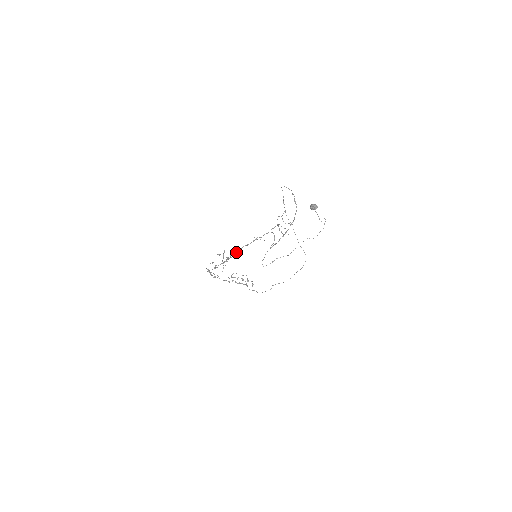
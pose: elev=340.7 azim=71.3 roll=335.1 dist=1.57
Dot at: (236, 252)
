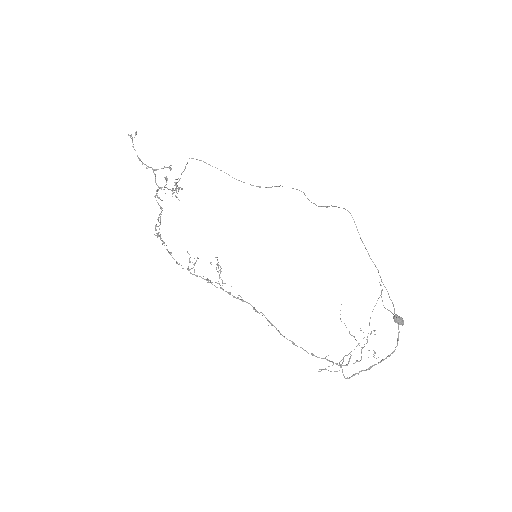
Dot at: (280, 333)
